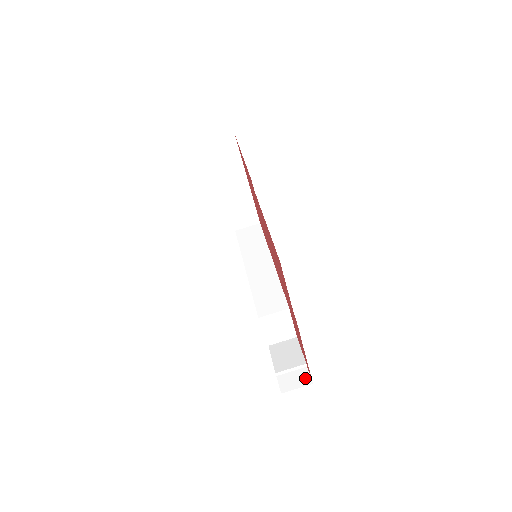
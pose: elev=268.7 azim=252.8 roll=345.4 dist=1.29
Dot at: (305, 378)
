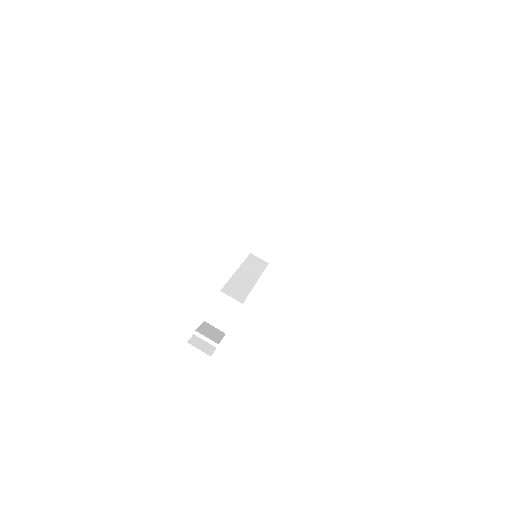
Dot at: (209, 350)
